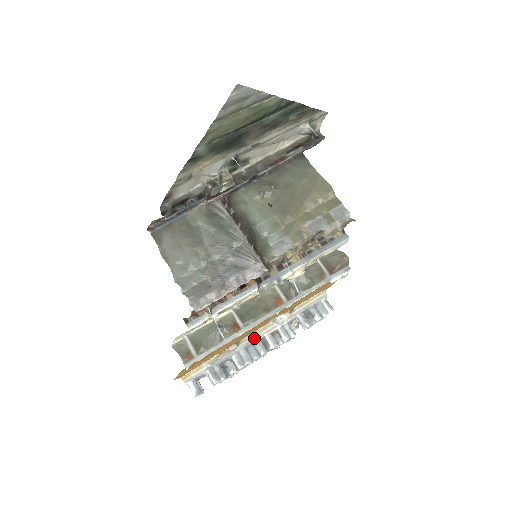
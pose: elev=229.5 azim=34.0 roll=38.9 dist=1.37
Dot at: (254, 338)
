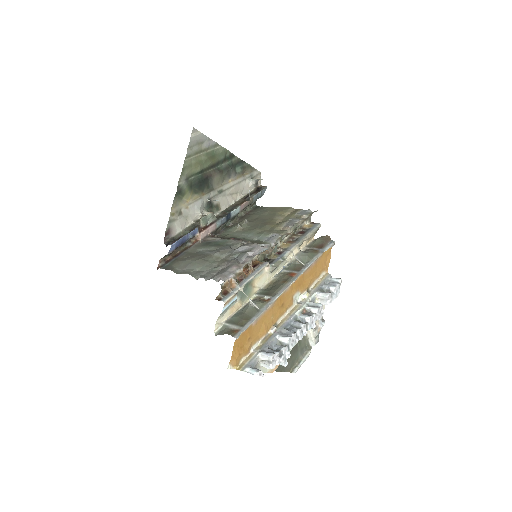
Dot at: (288, 319)
